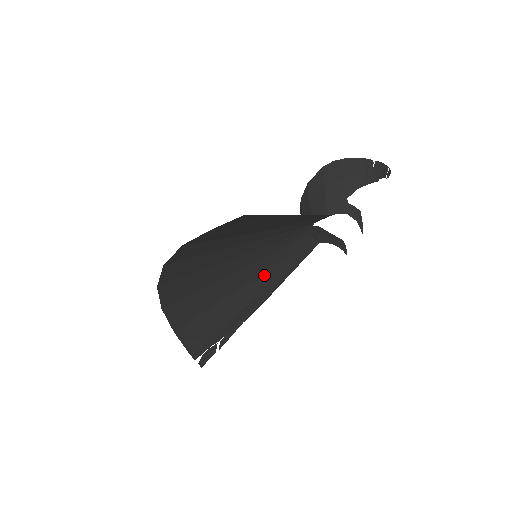
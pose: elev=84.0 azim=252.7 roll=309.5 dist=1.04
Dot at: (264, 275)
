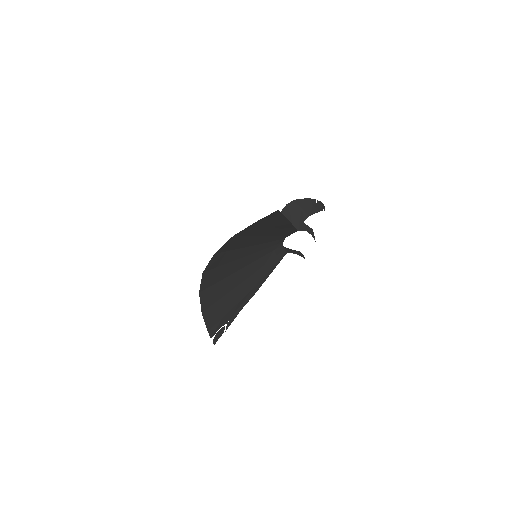
Dot at: (256, 274)
